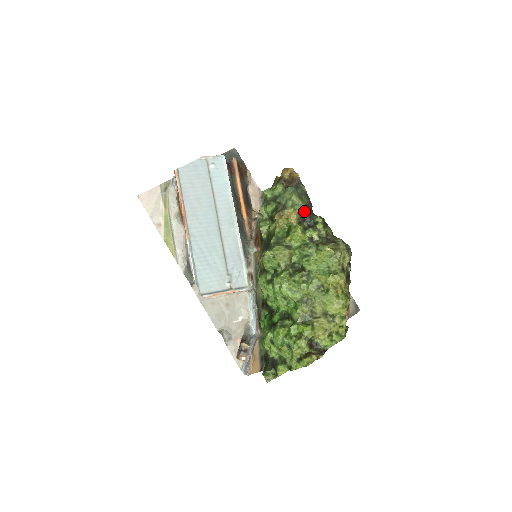
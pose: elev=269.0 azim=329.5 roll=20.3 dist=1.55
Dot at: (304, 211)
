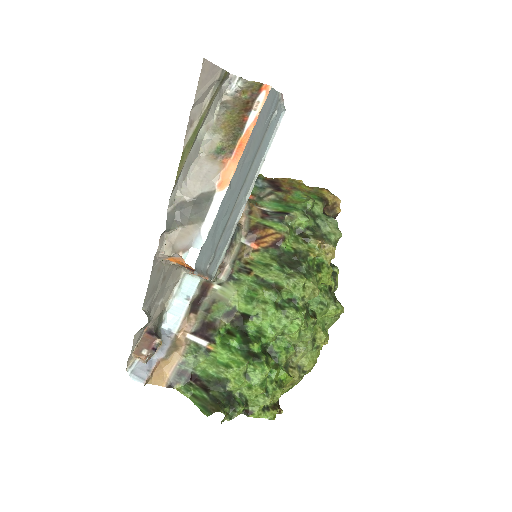
Dot at: occluded
